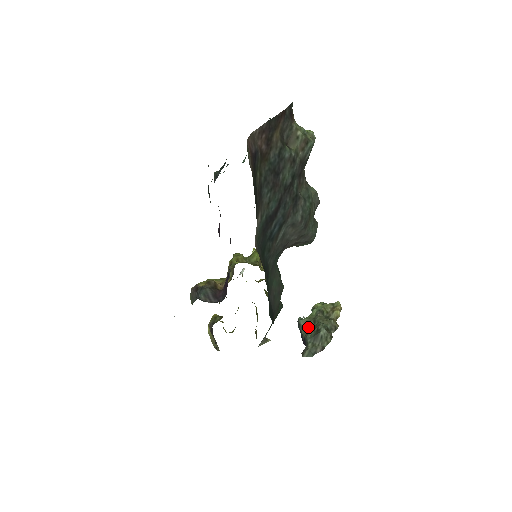
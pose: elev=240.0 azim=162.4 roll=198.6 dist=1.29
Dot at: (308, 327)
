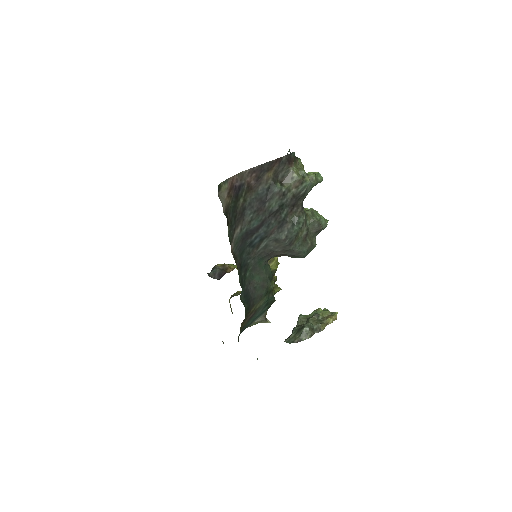
Dot at: (301, 322)
